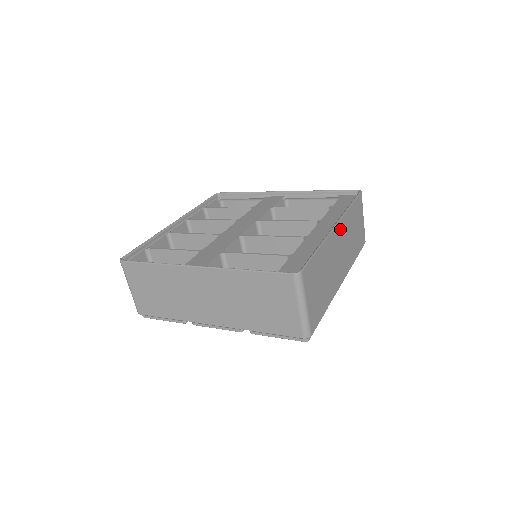
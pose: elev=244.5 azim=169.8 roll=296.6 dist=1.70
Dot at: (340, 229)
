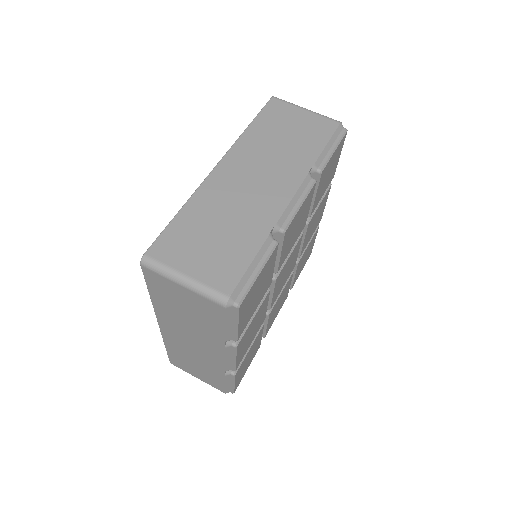
Dot at: (233, 162)
